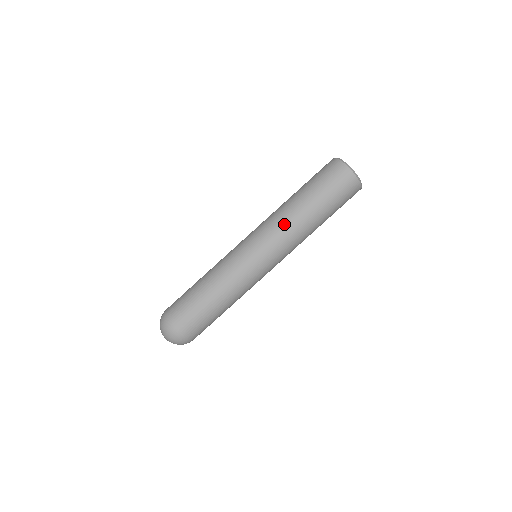
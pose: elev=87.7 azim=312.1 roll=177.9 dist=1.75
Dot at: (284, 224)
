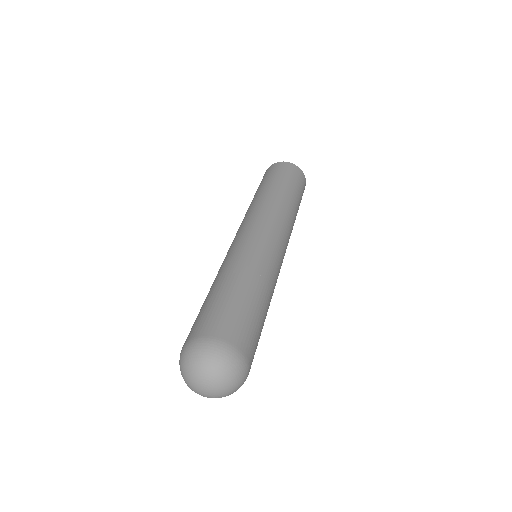
Dot at: occluded
